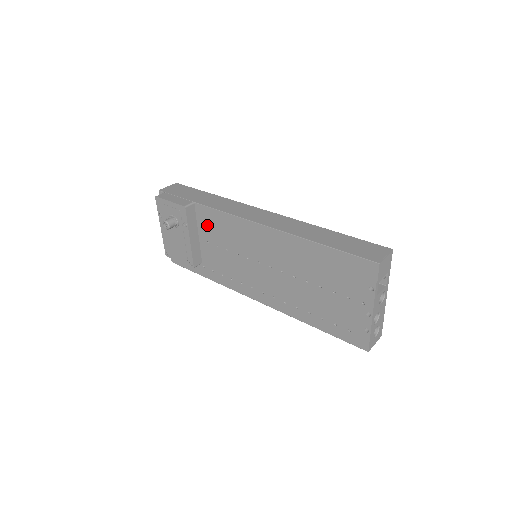
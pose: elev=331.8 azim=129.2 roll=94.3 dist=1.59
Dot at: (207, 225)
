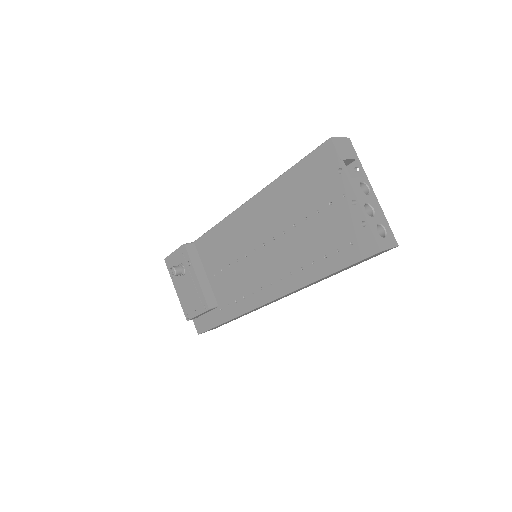
Dot at: (208, 255)
